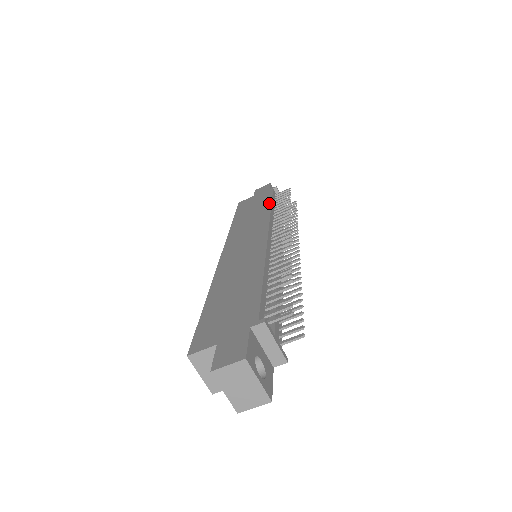
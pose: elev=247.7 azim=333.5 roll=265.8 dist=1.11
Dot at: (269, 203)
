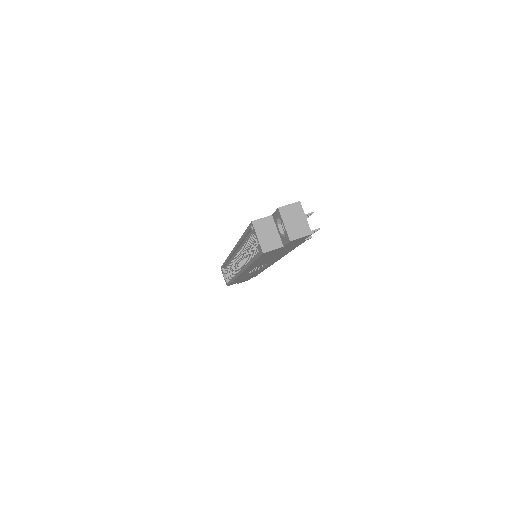
Dot at: occluded
